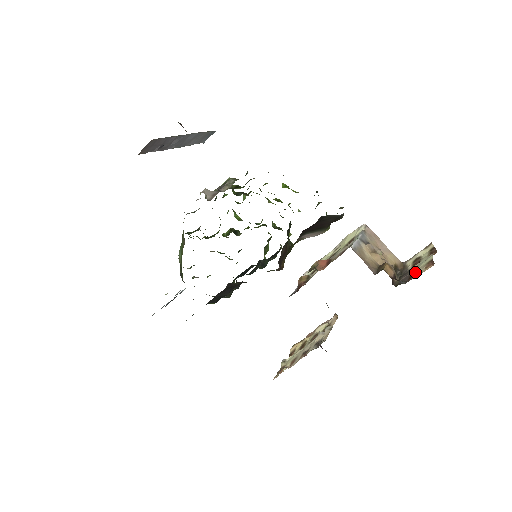
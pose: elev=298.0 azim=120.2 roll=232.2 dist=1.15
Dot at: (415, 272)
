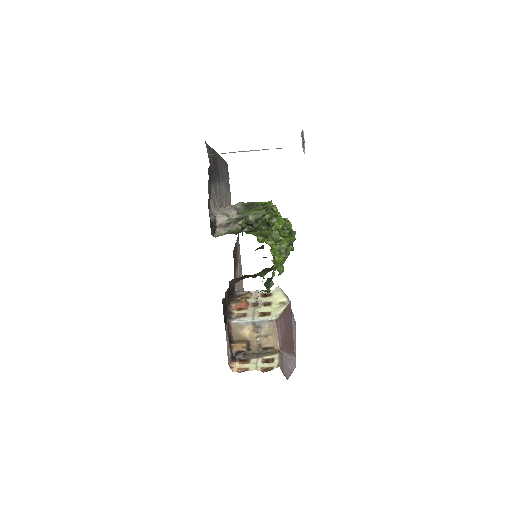
Dot at: (245, 362)
